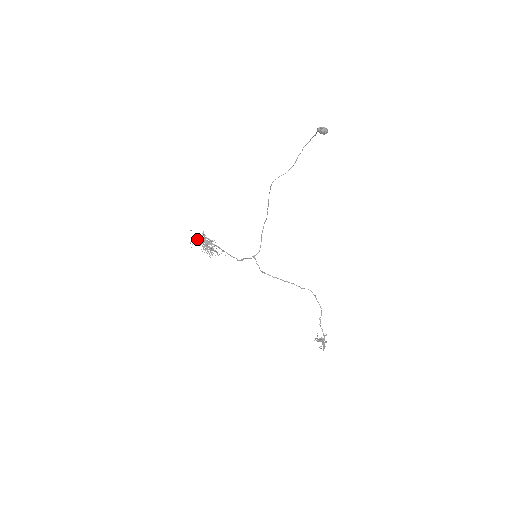
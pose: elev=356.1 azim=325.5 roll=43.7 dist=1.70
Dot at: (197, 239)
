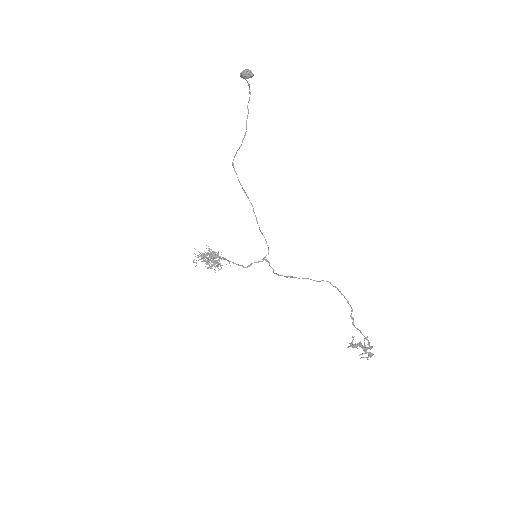
Dot at: (200, 255)
